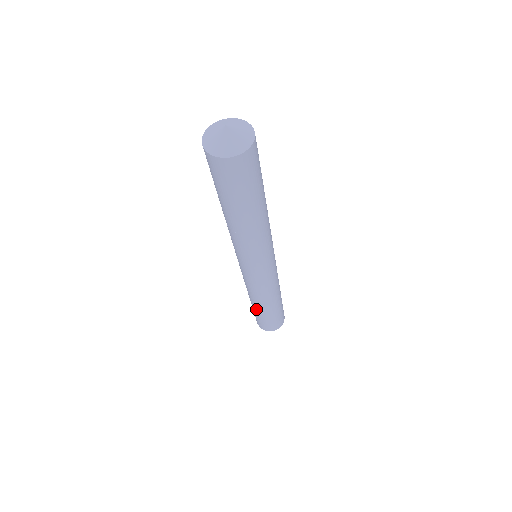
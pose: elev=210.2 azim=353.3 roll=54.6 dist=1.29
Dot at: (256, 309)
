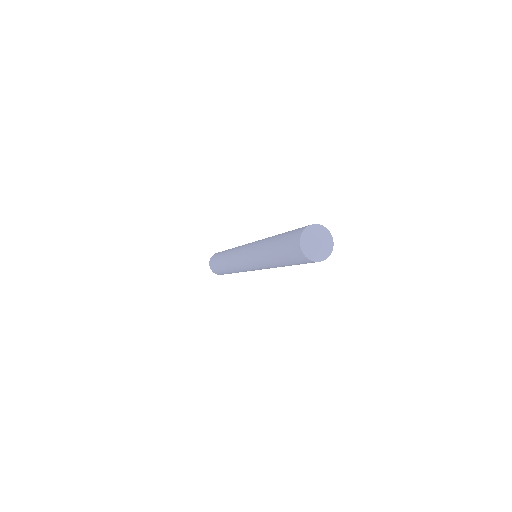
Dot at: occluded
